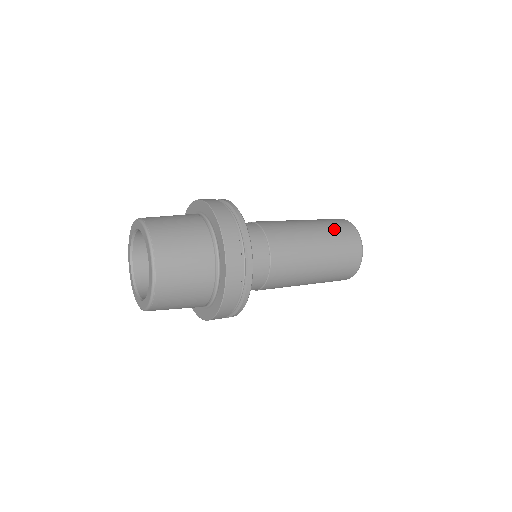
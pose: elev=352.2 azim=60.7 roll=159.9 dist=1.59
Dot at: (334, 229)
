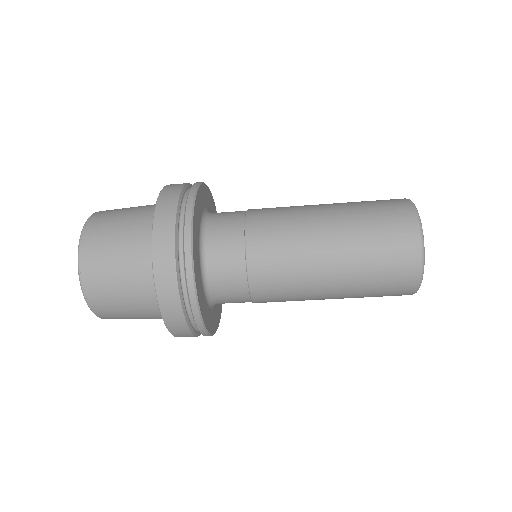
Dot at: occluded
